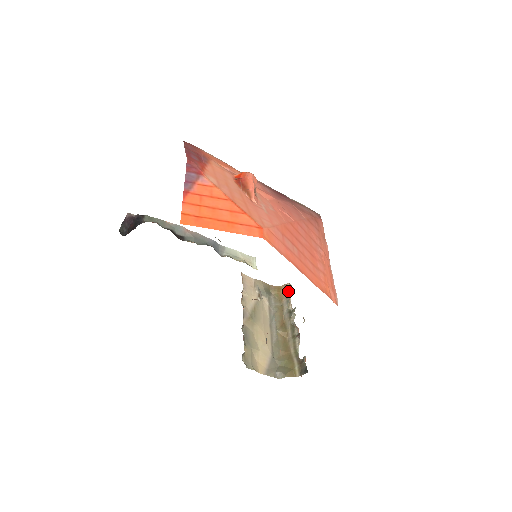
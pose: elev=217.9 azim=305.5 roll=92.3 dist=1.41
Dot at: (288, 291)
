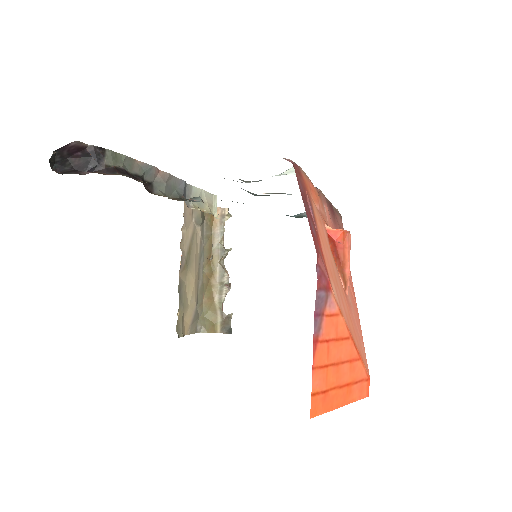
Dot at: (225, 220)
